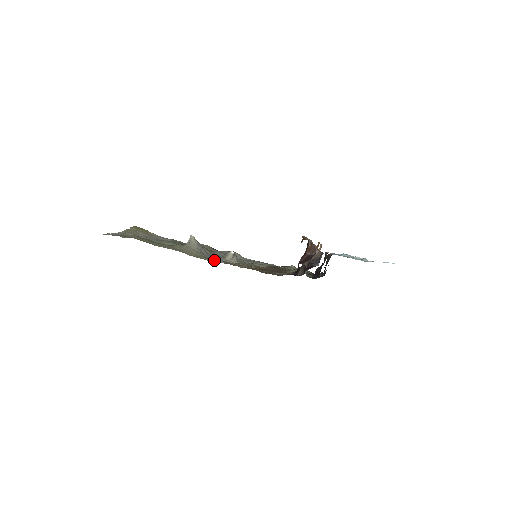
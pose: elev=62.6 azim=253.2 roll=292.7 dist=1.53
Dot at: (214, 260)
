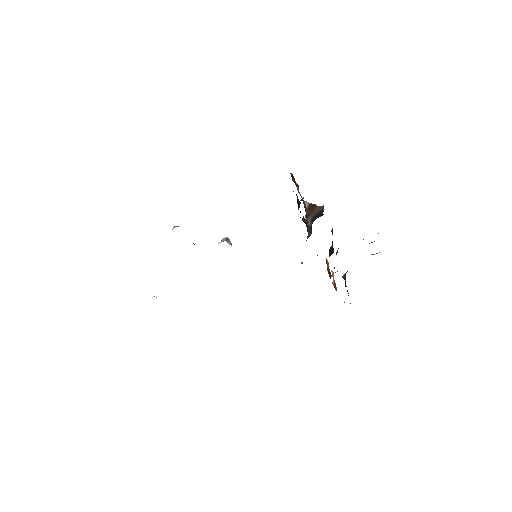
Dot at: occluded
